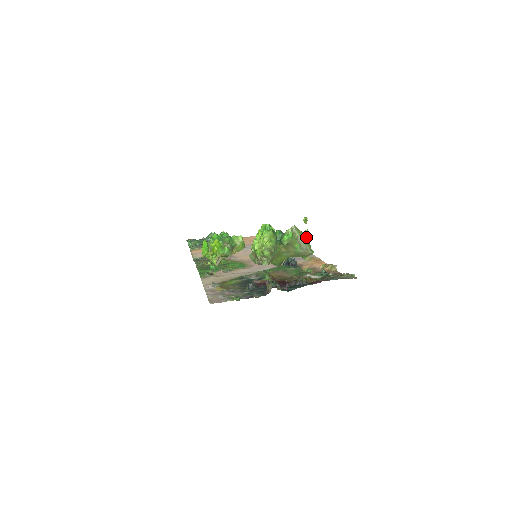
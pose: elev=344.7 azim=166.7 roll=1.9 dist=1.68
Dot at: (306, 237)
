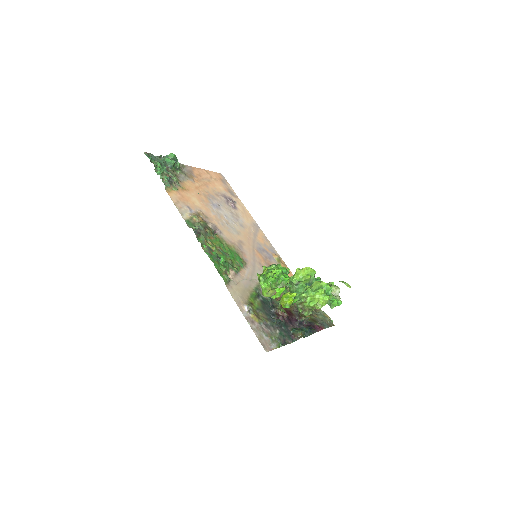
Dot at: occluded
